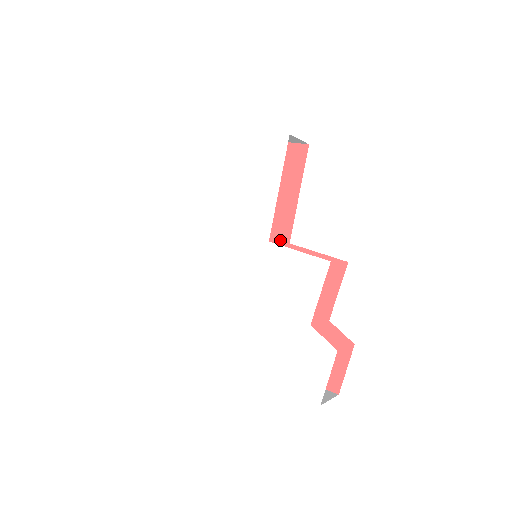
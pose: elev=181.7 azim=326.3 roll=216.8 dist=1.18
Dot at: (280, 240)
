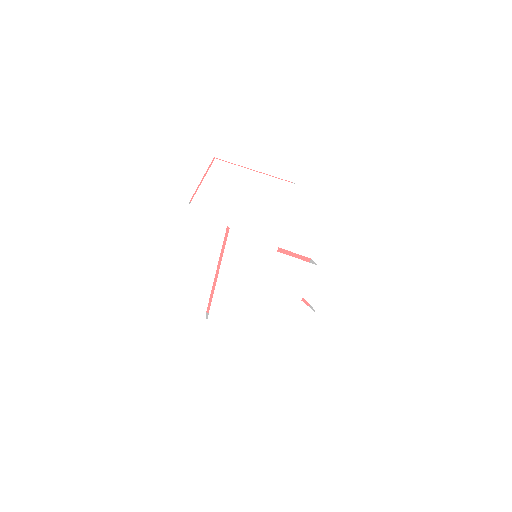
Dot at: occluded
